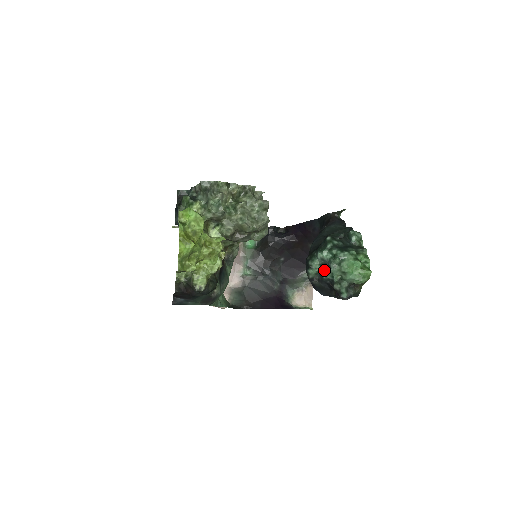
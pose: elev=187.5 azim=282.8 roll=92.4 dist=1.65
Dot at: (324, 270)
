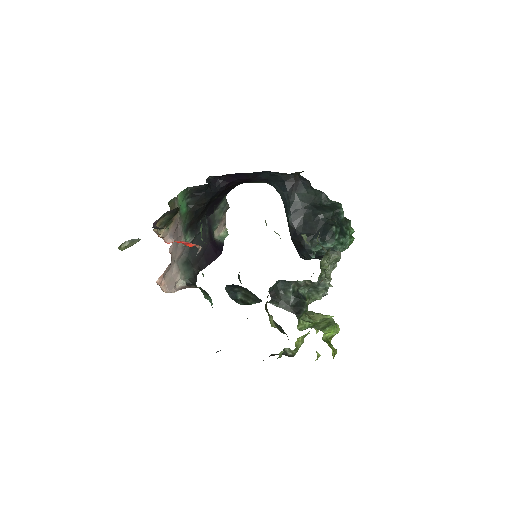
Dot at: occluded
